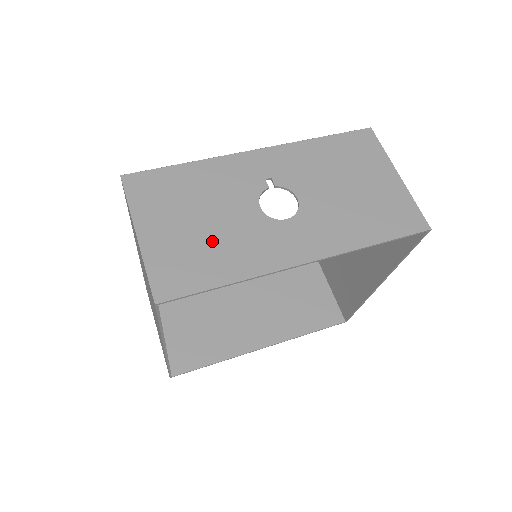
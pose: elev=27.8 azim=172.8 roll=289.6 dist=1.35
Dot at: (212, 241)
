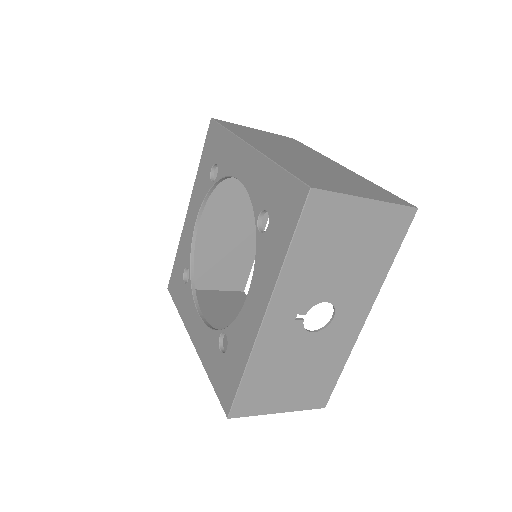
Dot at: (313, 371)
